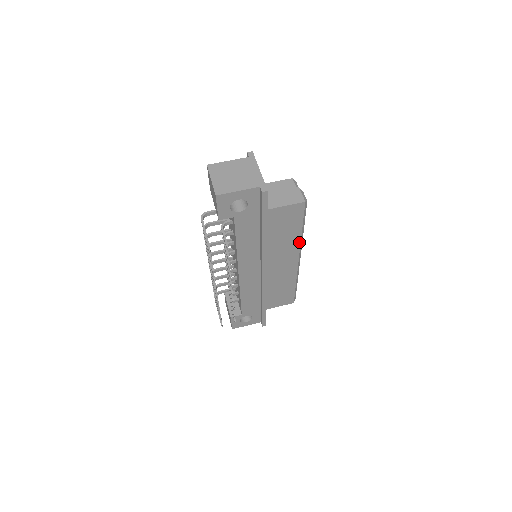
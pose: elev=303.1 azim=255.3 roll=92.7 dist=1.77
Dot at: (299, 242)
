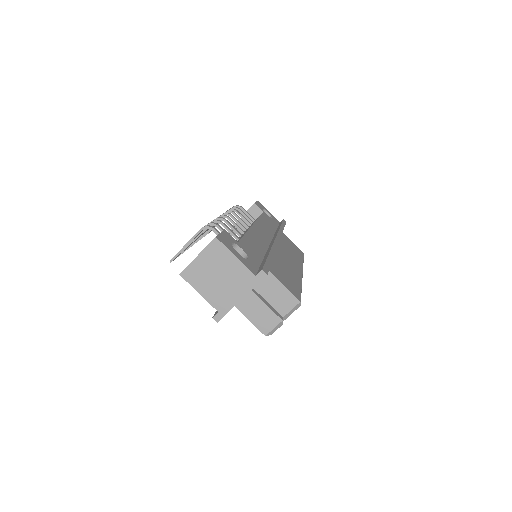
Dot at: occluded
